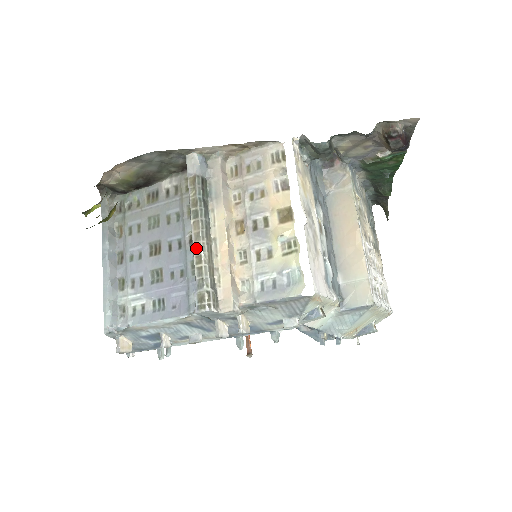
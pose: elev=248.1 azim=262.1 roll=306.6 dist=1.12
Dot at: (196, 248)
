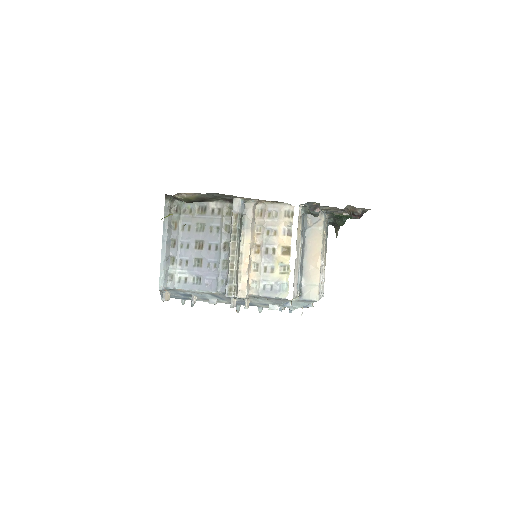
Dot at: (231, 259)
